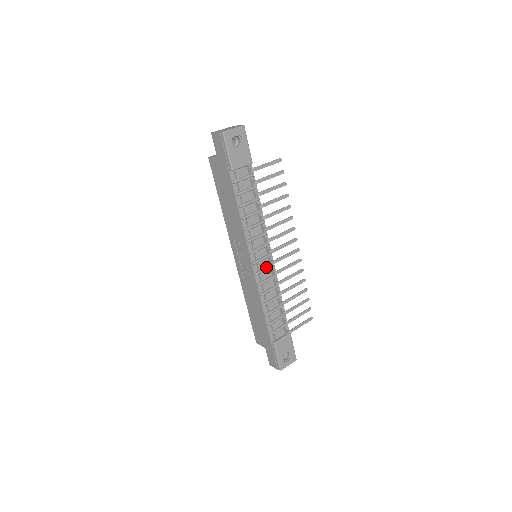
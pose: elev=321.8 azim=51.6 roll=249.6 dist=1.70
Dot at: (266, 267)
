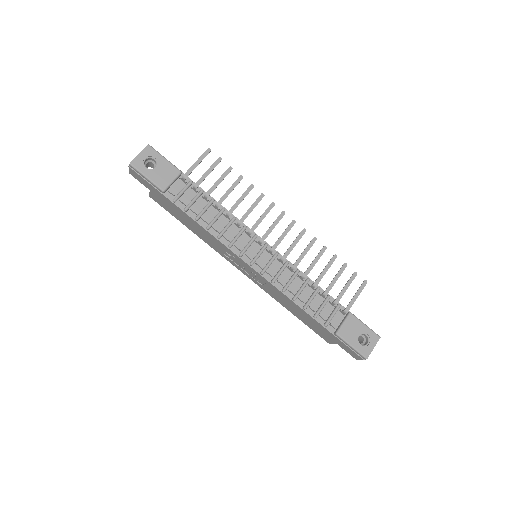
Dot at: (269, 260)
